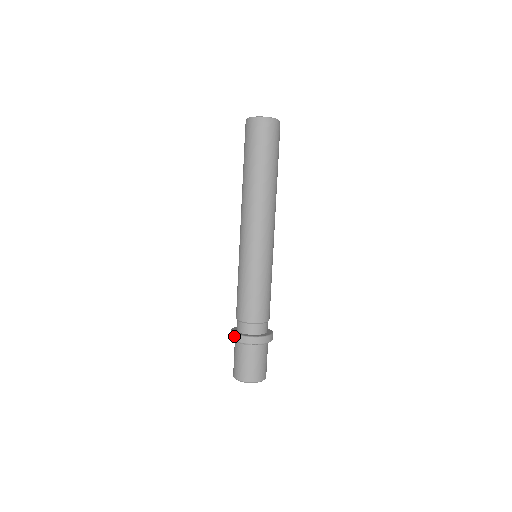
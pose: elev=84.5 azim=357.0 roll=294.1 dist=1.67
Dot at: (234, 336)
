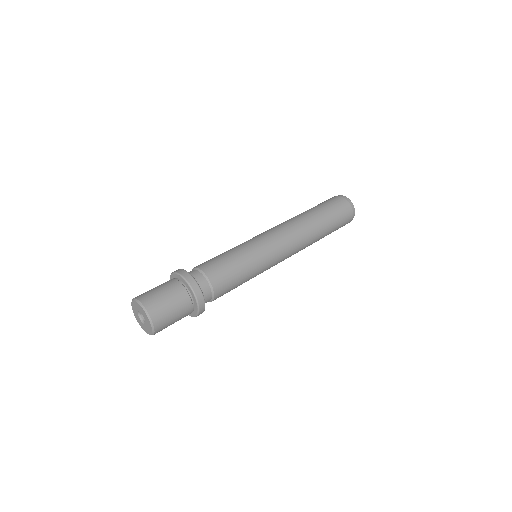
Dot at: occluded
